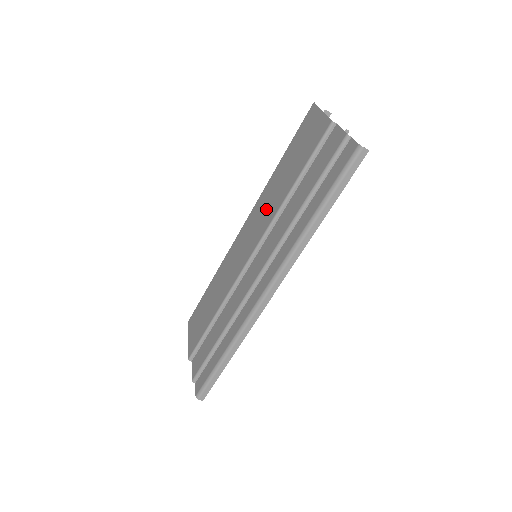
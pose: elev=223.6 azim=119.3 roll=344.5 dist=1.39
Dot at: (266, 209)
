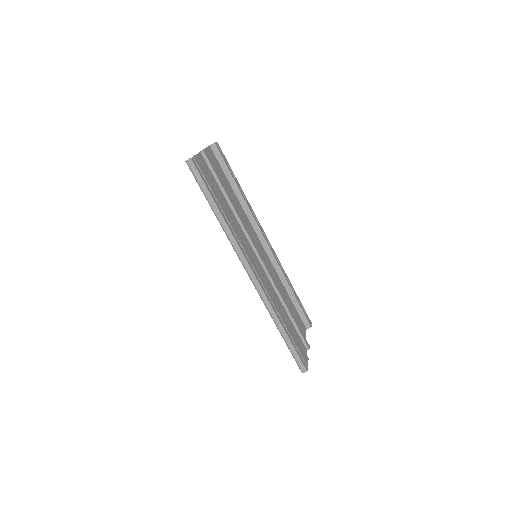
Dot at: occluded
